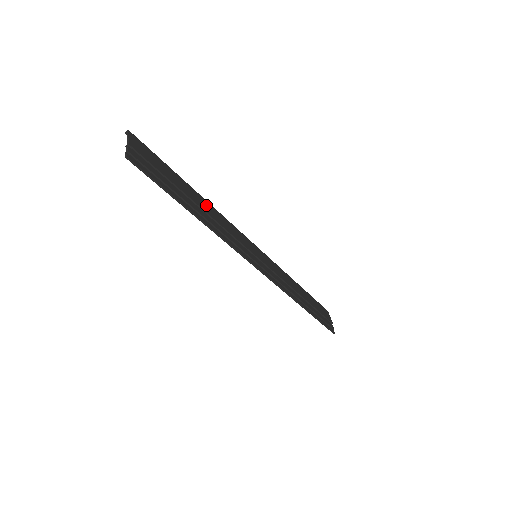
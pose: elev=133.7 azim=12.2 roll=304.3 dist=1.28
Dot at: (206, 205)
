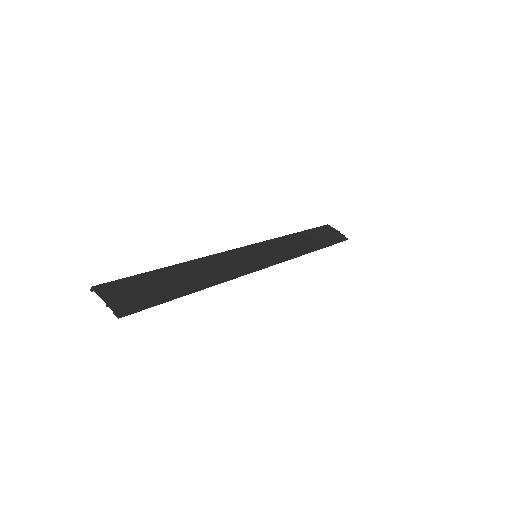
Dot at: (193, 266)
